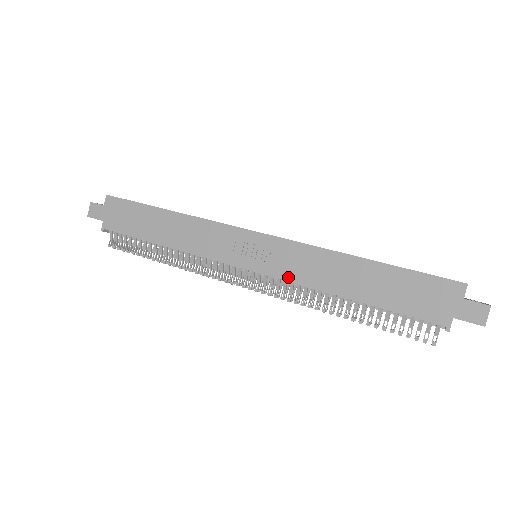
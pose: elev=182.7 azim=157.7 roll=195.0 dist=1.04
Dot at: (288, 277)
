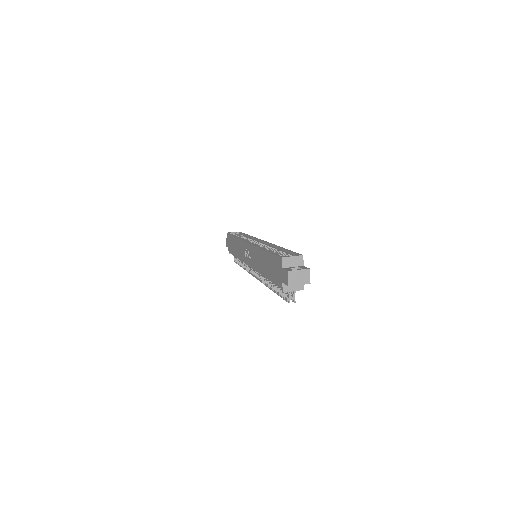
Dot at: (254, 267)
